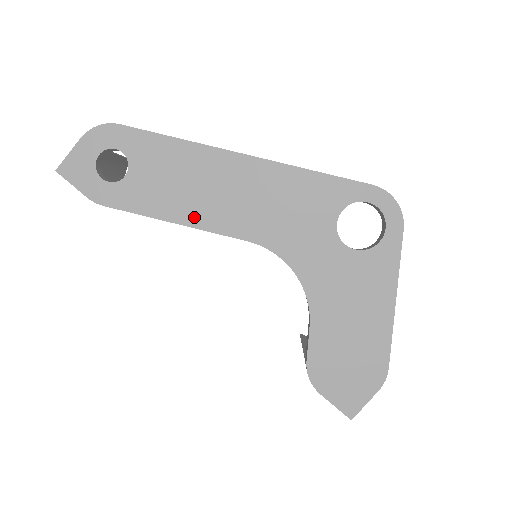
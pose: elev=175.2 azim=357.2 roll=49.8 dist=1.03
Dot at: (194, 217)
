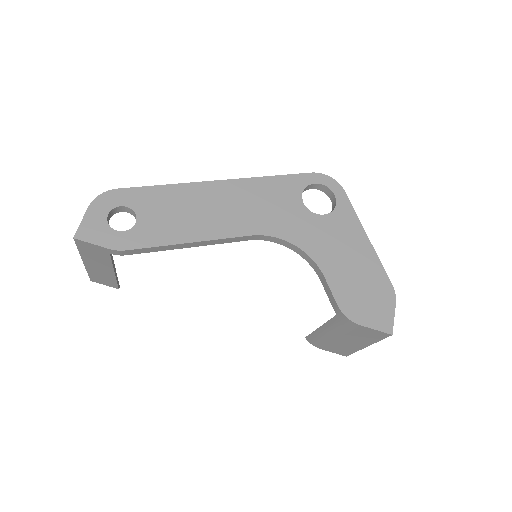
Dot at: (203, 233)
